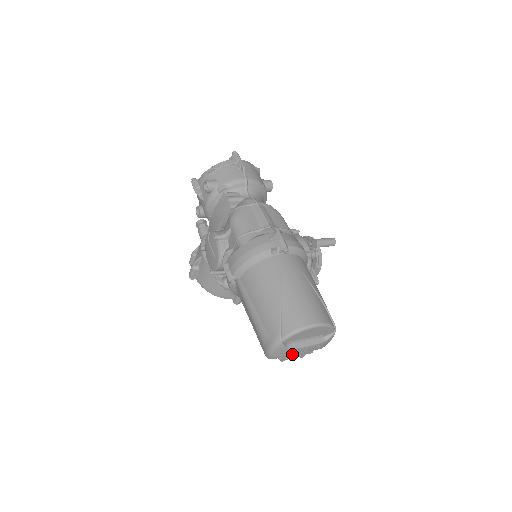
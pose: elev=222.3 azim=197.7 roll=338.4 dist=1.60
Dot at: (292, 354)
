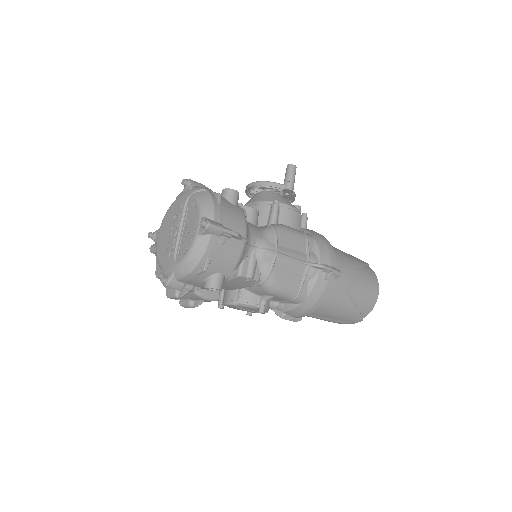
Dot at: occluded
